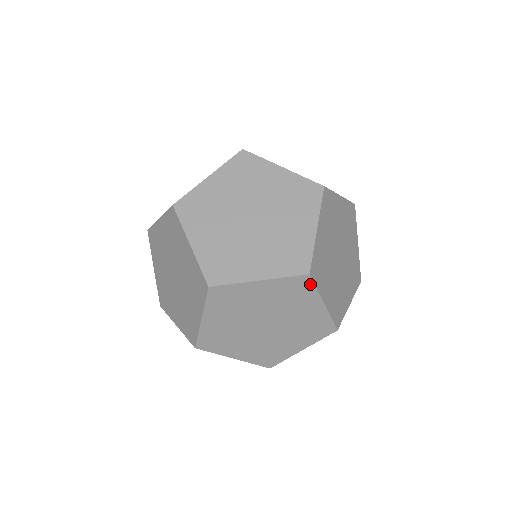
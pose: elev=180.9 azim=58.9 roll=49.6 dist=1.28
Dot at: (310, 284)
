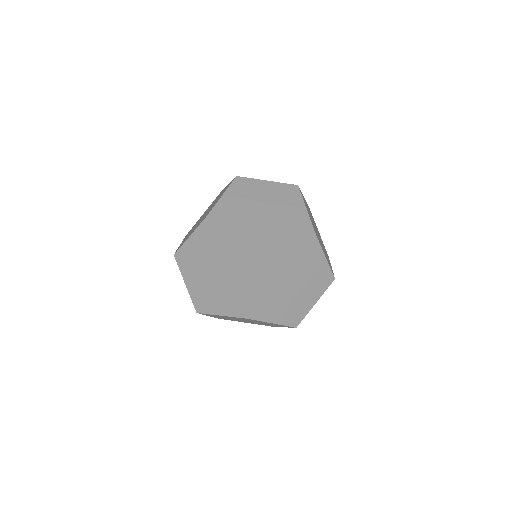
Dot at: occluded
